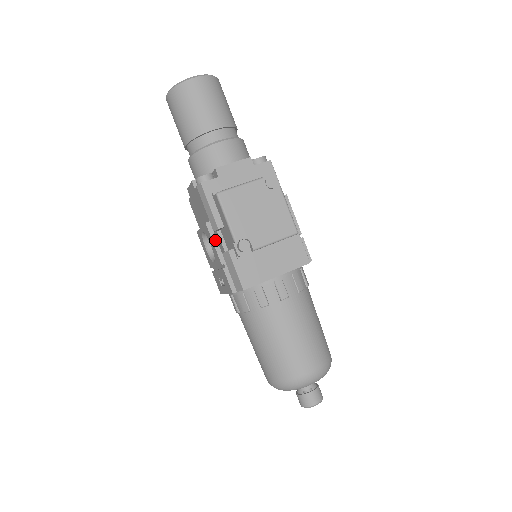
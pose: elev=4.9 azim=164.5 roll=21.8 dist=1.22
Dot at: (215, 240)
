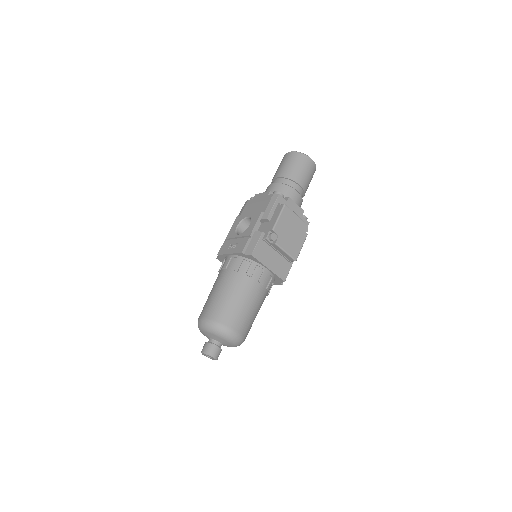
Dot at: (258, 222)
